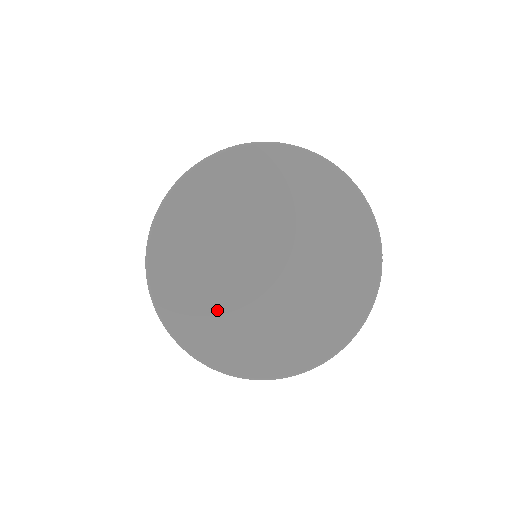
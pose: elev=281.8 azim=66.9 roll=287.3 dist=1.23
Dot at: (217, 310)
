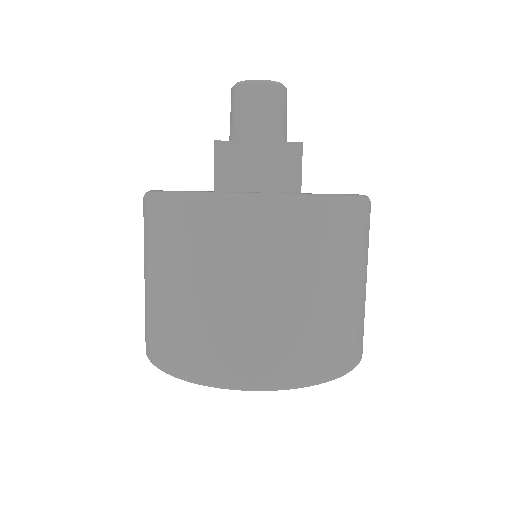
Dot at: occluded
